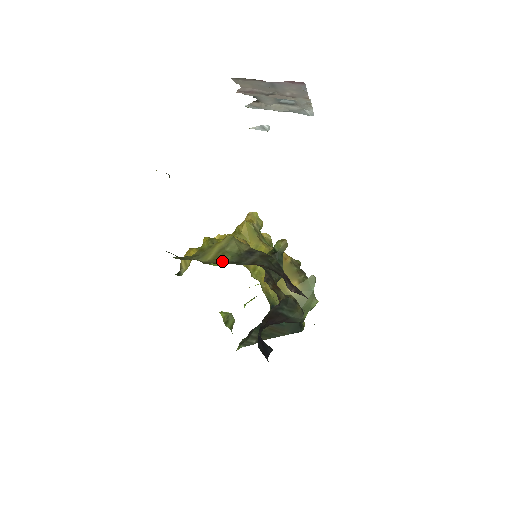
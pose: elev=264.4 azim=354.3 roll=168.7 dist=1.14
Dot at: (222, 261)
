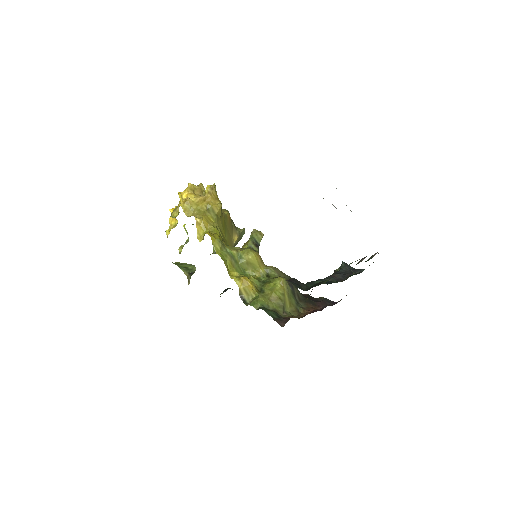
Dot at: (295, 307)
